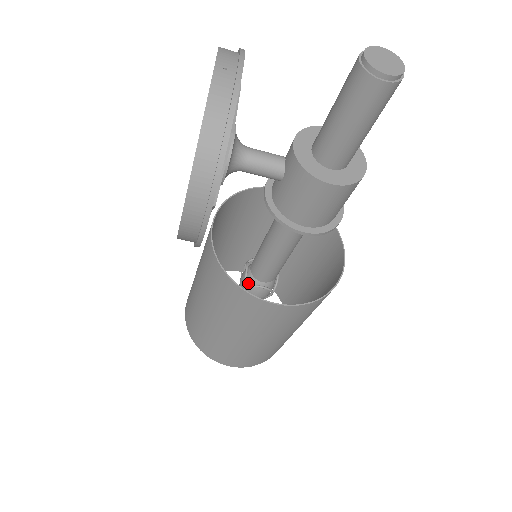
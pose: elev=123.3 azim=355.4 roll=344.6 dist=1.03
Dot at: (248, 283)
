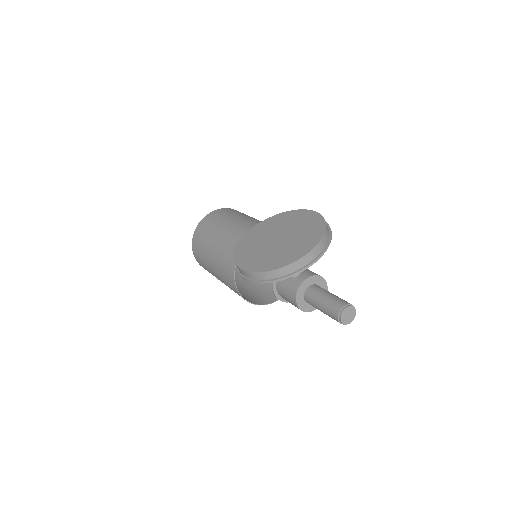
Dot at: occluded
